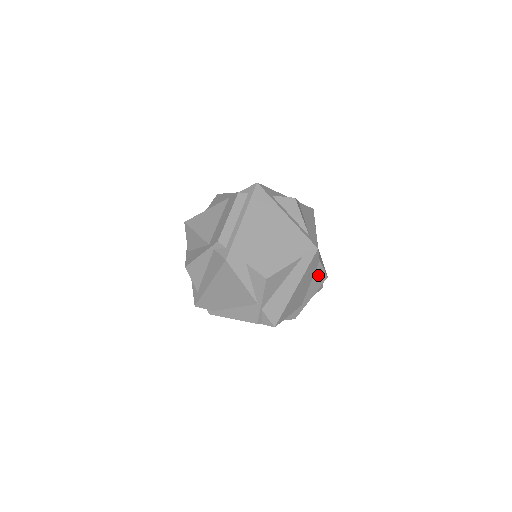
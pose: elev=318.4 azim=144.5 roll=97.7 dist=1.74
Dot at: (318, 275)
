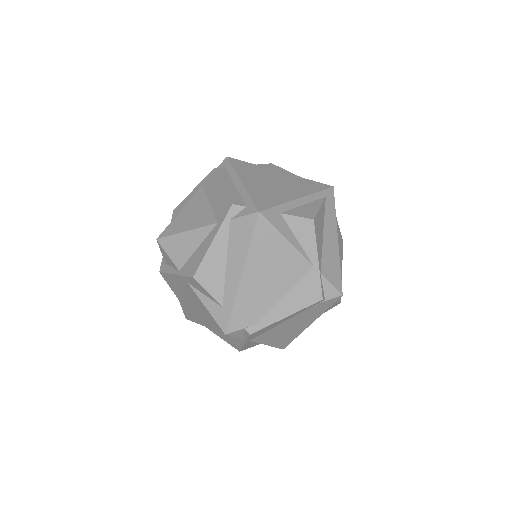
Dot at: (338, 235)
